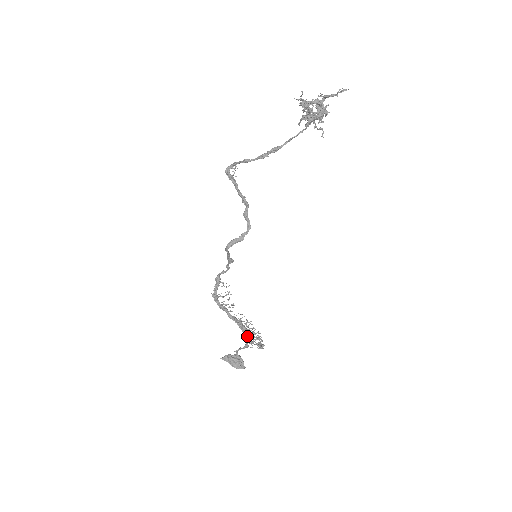
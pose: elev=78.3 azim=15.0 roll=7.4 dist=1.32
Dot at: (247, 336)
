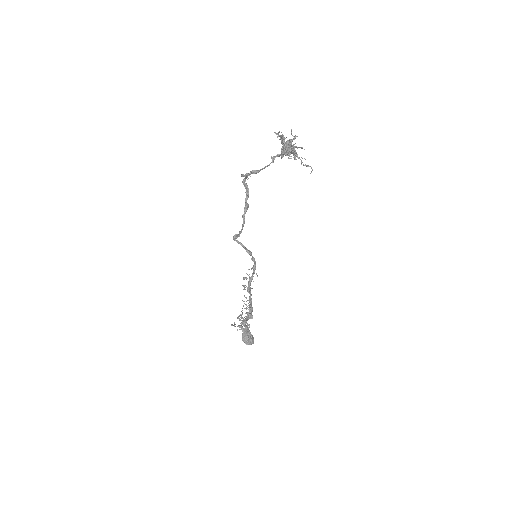
Dot at: (246, 317)
